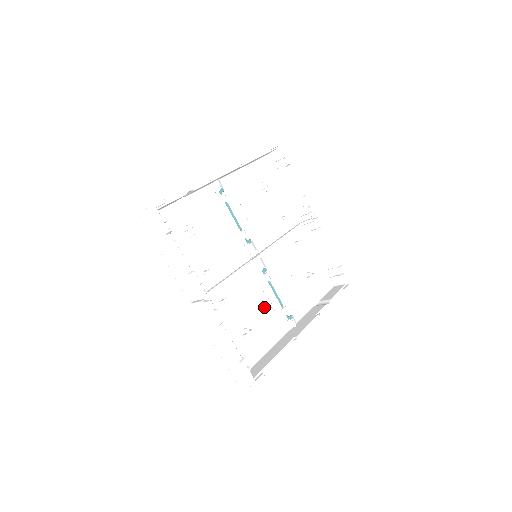
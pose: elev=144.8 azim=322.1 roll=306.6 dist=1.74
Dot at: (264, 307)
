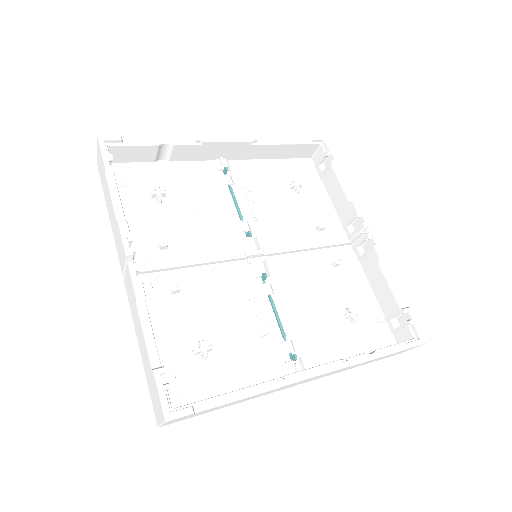
Dot at: (249, 327)
